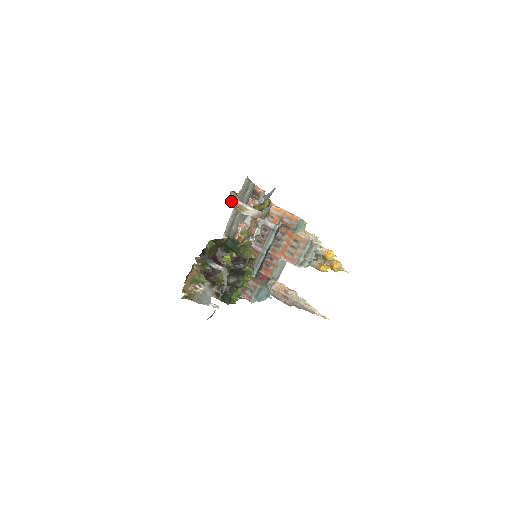
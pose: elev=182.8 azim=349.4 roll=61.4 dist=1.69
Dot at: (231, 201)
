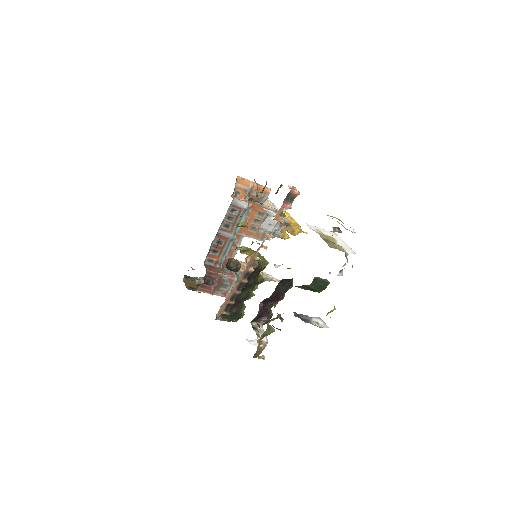
Dot at: occluded
